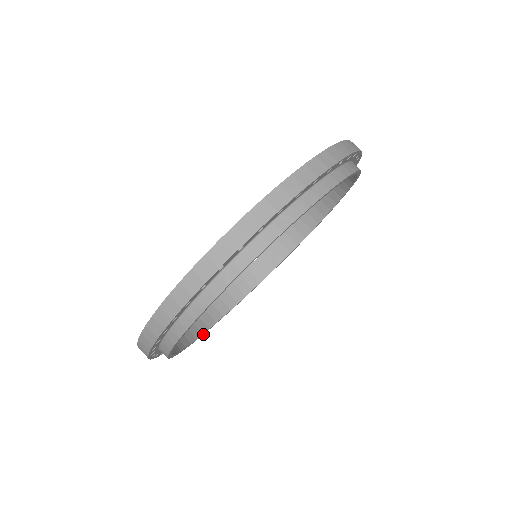
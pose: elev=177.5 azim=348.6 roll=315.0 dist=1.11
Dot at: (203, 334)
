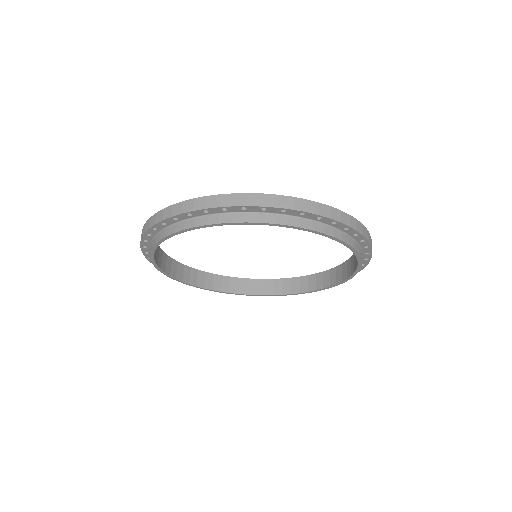
Dot at: (214, 291)
